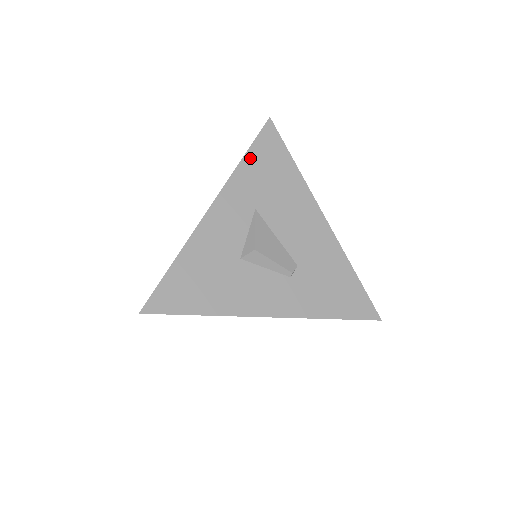
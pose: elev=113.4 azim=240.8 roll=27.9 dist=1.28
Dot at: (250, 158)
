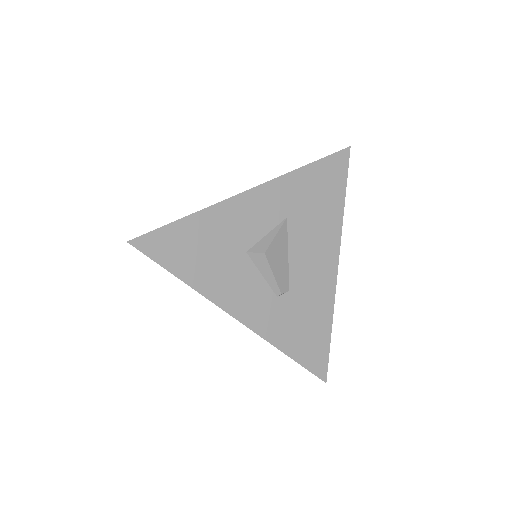
Dot at: (311, 170)
